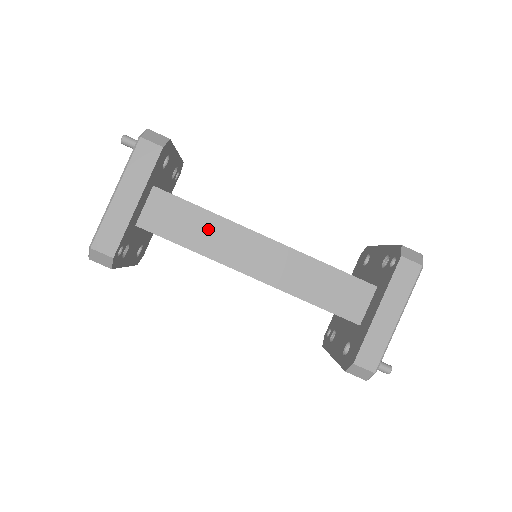
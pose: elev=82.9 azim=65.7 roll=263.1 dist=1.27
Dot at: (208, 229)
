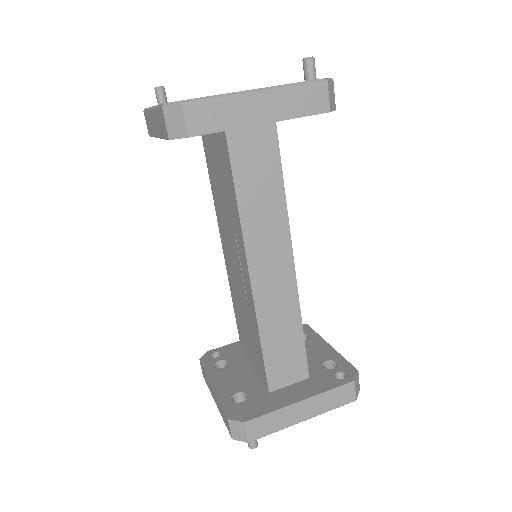
Dot at: (268, 205)
